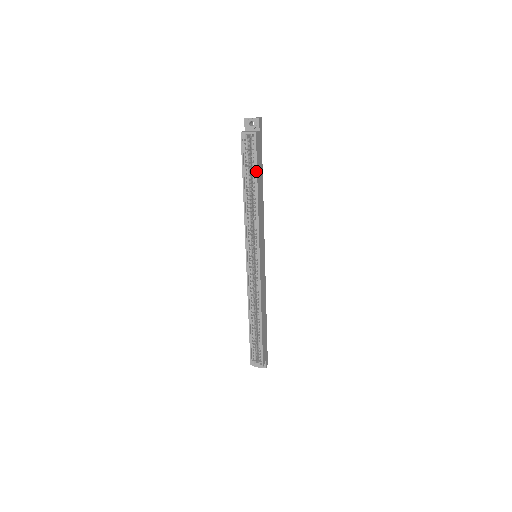
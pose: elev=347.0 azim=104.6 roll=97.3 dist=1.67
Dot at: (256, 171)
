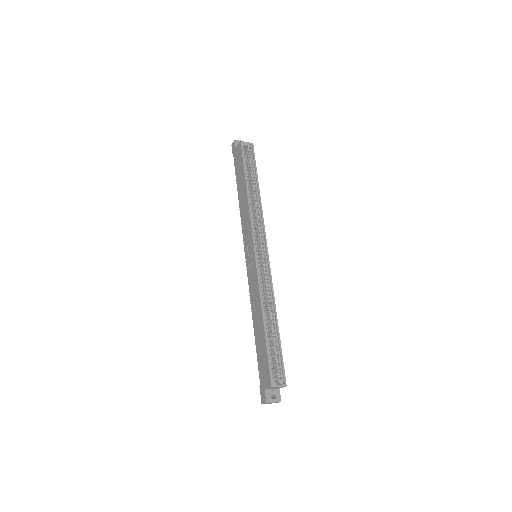
Dot at: (256, 171)
